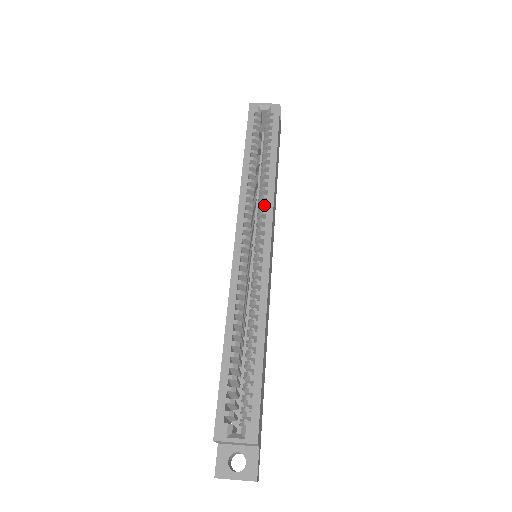
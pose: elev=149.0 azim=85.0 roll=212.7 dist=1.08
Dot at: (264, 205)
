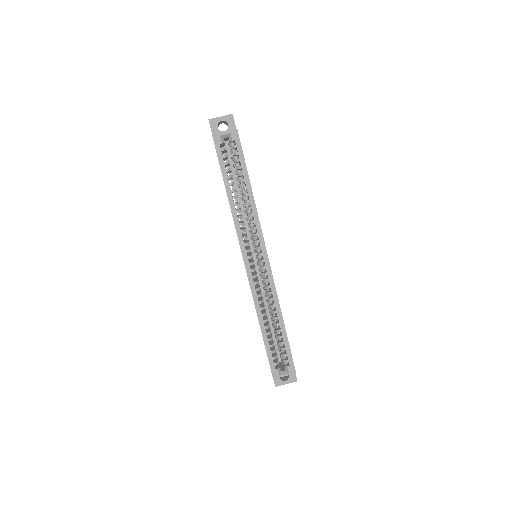
Dot at: (254, 229)
